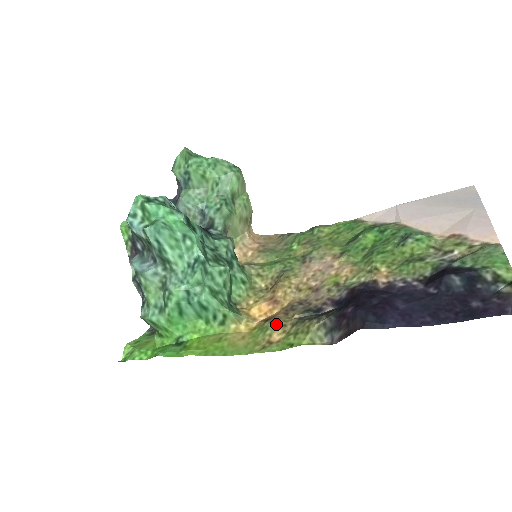
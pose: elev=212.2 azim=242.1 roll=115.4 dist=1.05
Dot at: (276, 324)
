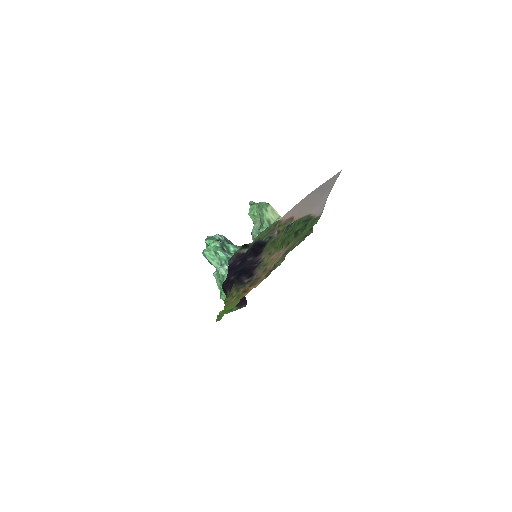
Dot at: occluded
